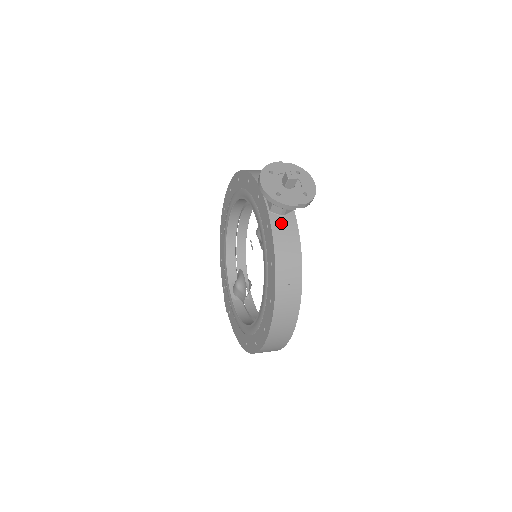
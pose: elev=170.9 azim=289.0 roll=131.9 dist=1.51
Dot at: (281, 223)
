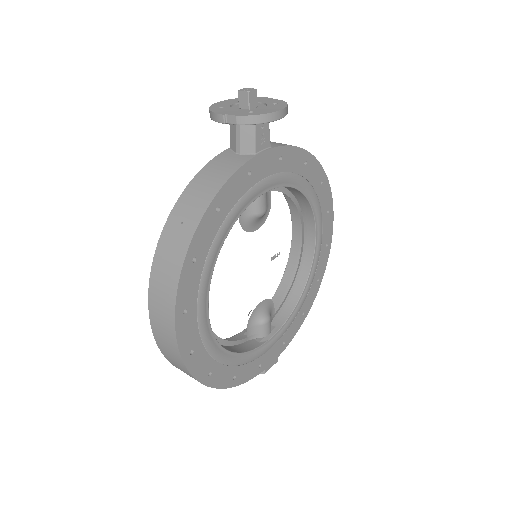
Dot at: (228, 158)
